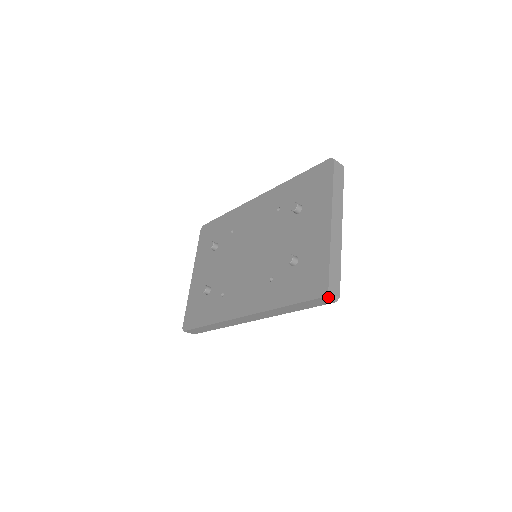
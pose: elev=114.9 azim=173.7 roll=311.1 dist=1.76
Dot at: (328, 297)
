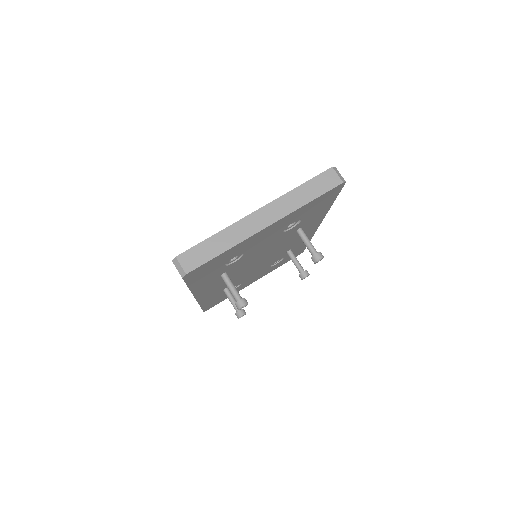
Dot at: (175, 264)
